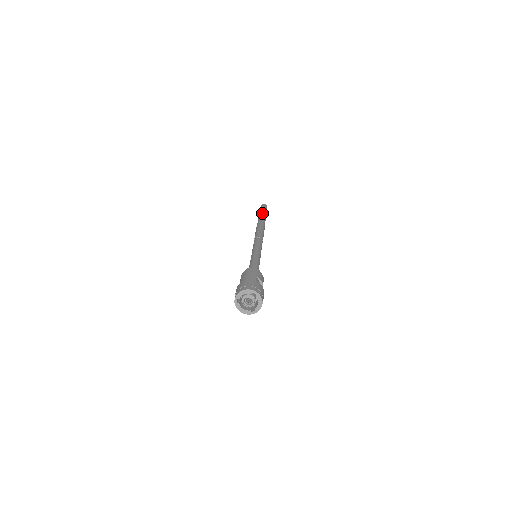
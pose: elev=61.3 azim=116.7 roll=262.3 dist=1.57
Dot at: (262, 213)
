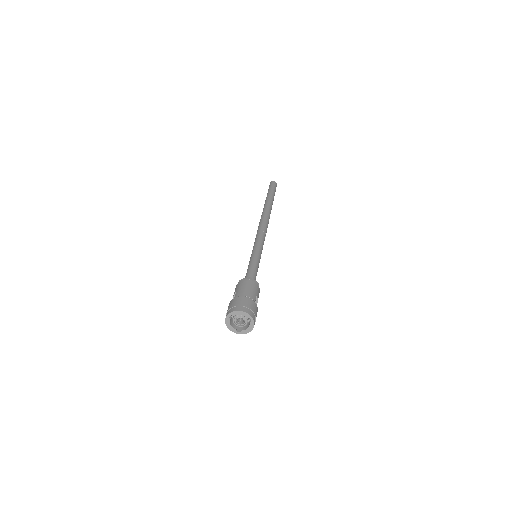
Dot at: (272, 195)
